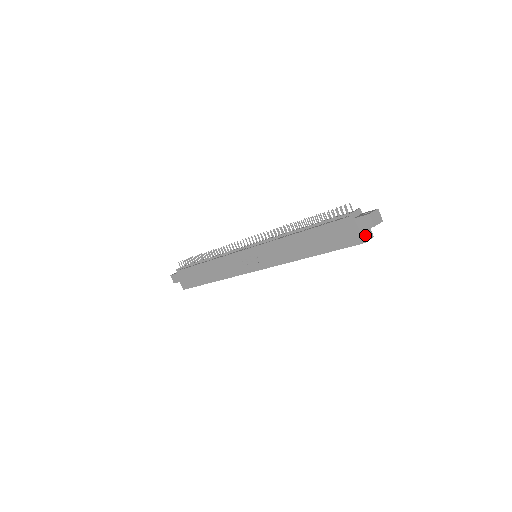
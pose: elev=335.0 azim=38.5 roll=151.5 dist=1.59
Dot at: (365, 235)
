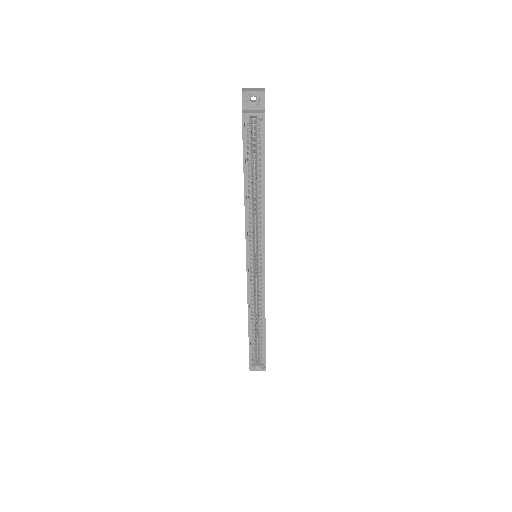
Dot at: (248, 112)
